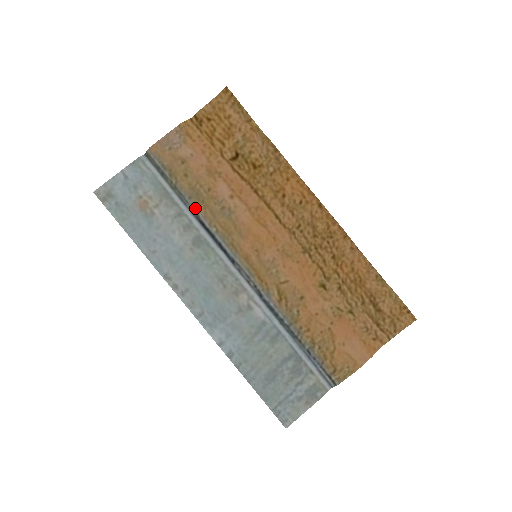
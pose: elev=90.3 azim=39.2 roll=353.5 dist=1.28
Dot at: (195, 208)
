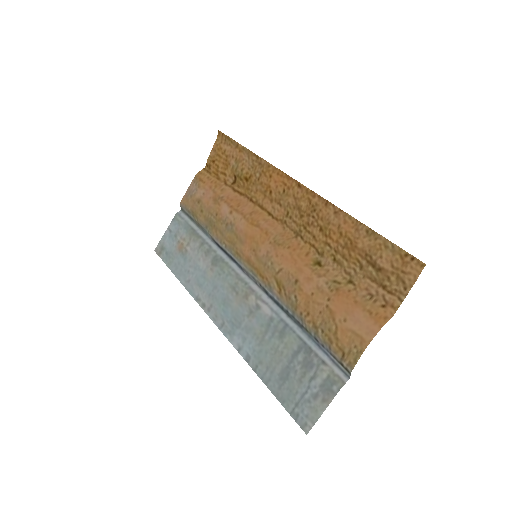
Dot at: (210, 234)
